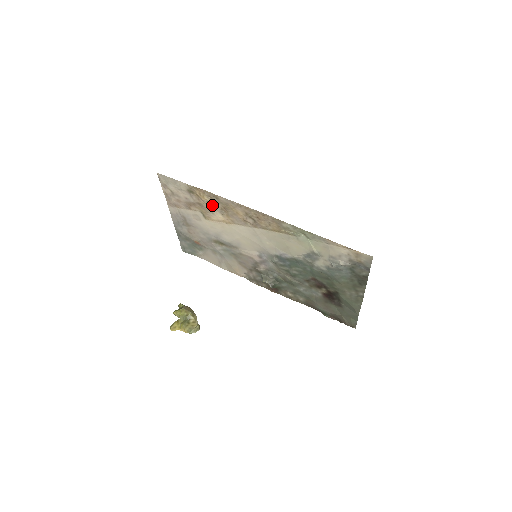
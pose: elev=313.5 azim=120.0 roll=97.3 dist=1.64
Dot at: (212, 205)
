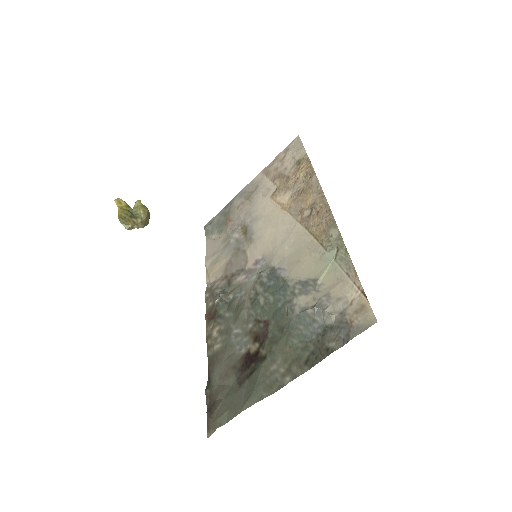
Dot at: (297, 183)
